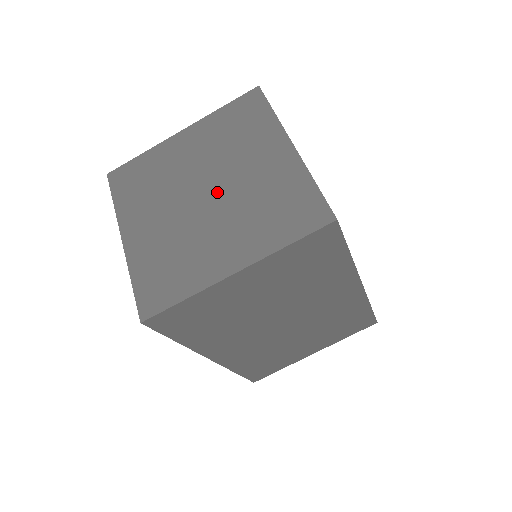
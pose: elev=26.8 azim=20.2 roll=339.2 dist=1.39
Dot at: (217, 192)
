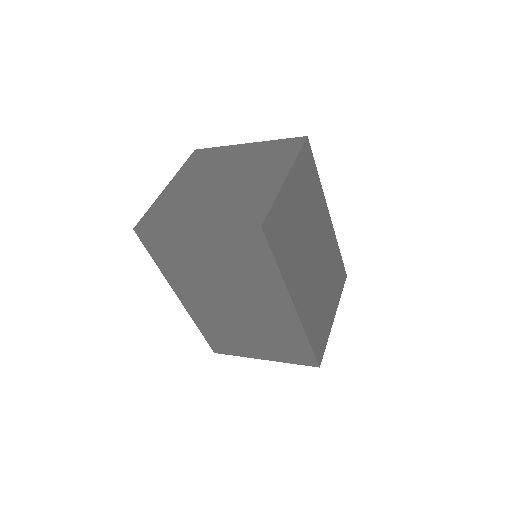
Dot at: (228, 183)
